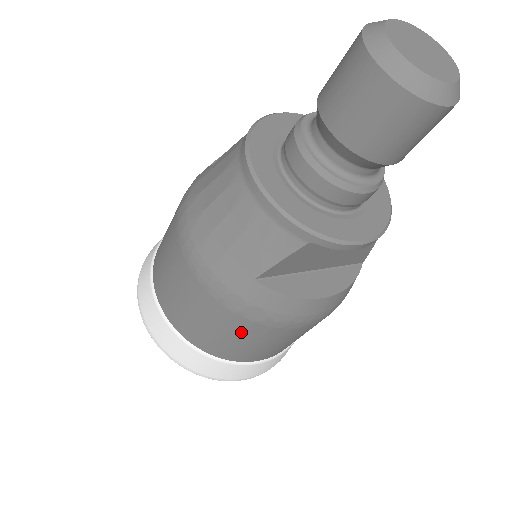
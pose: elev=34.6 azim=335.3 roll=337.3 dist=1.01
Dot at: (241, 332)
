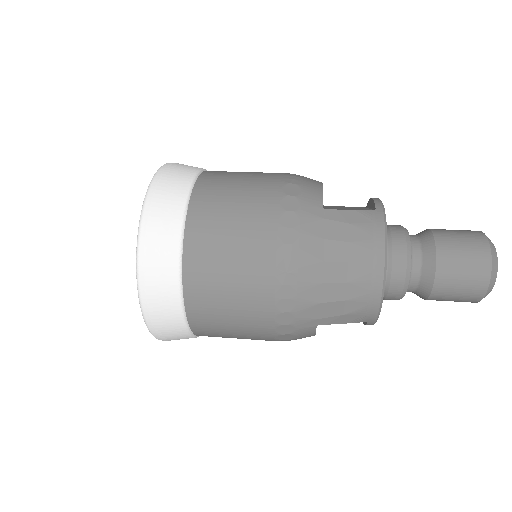
Dot at: (253, 337)
